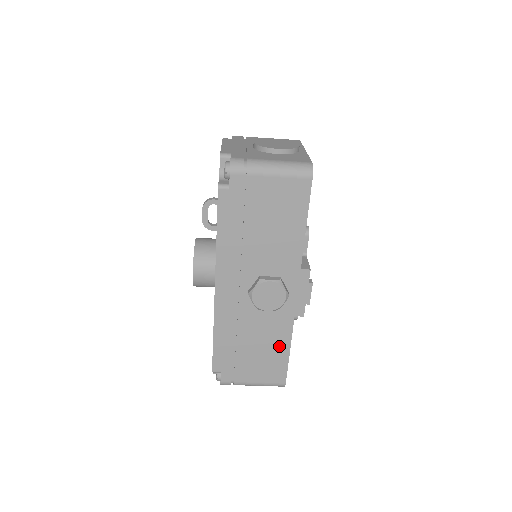
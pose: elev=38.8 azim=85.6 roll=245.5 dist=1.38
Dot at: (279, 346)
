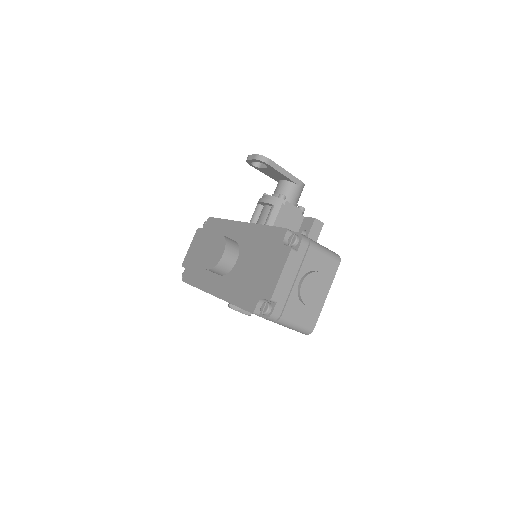
Dot at: occluded
